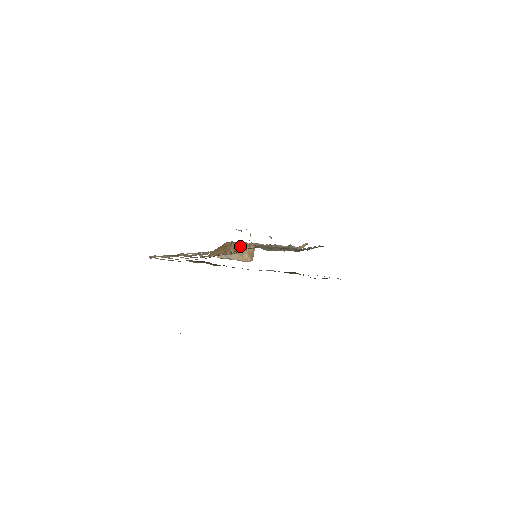
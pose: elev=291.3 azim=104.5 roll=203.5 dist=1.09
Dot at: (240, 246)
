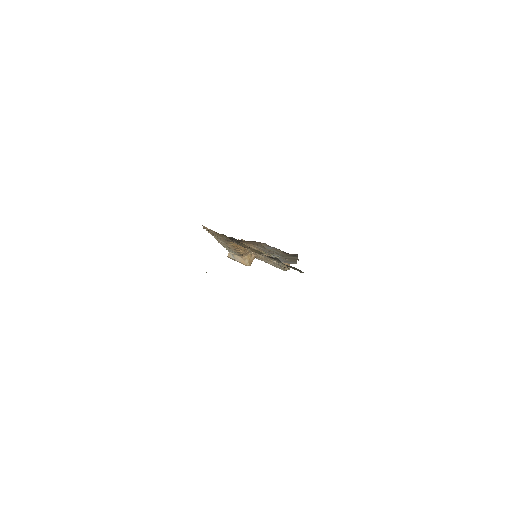
Dot at: (246, 252)
